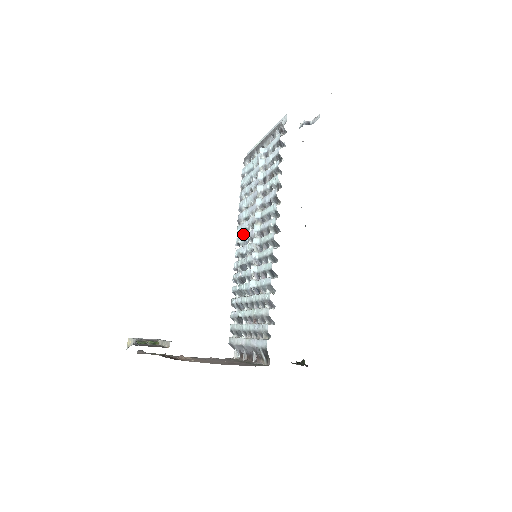
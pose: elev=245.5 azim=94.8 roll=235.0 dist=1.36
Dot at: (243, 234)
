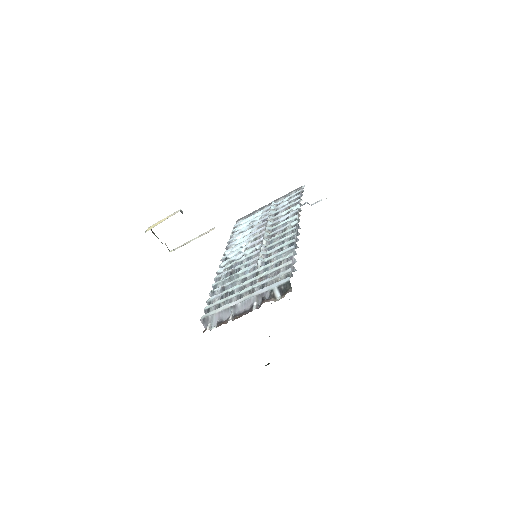
Dot at: (237, 249)
